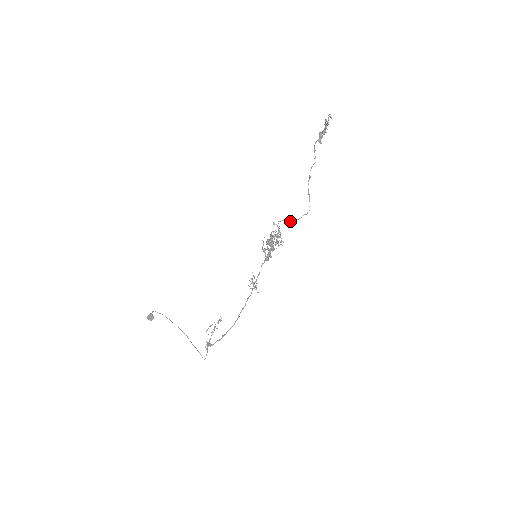
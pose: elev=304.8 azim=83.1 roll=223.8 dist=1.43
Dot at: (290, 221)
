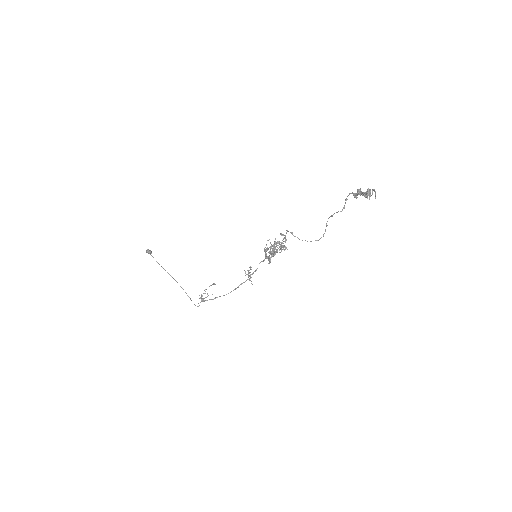
Dot at: (299, 239)
